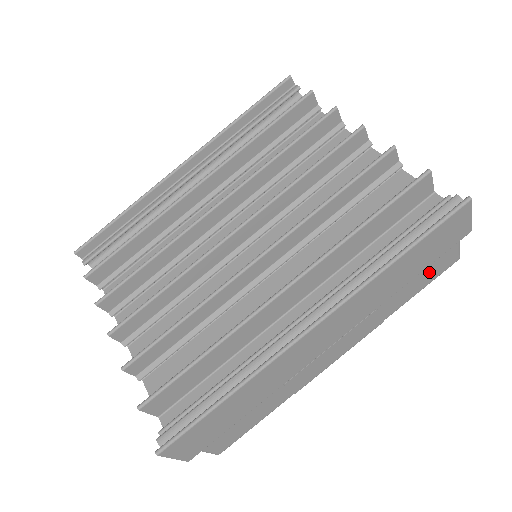
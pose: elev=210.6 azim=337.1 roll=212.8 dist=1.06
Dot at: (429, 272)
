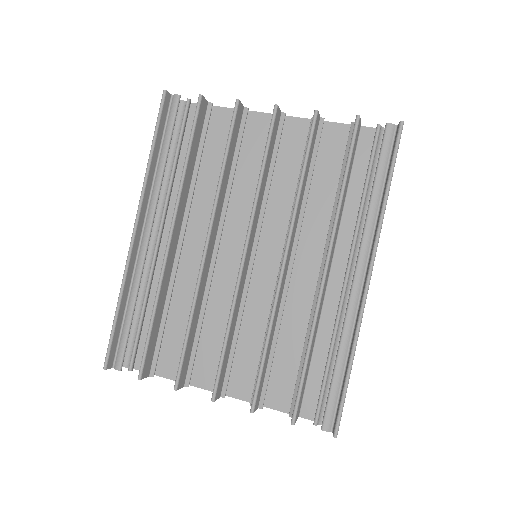
Dot at: occluded
